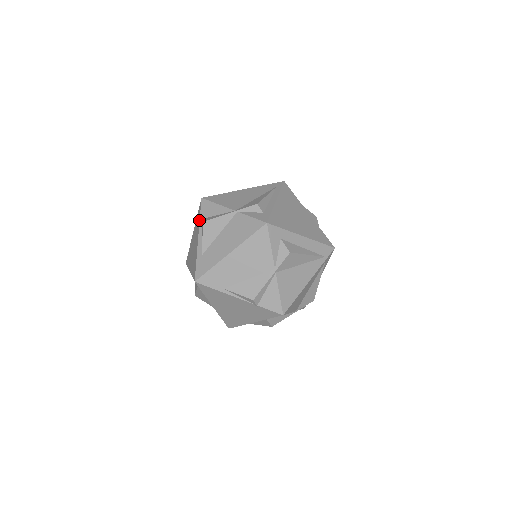
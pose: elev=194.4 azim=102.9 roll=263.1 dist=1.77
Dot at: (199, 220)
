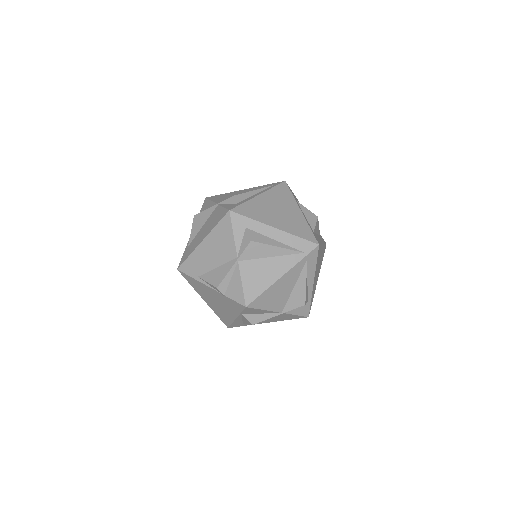
Dot at: occluded
